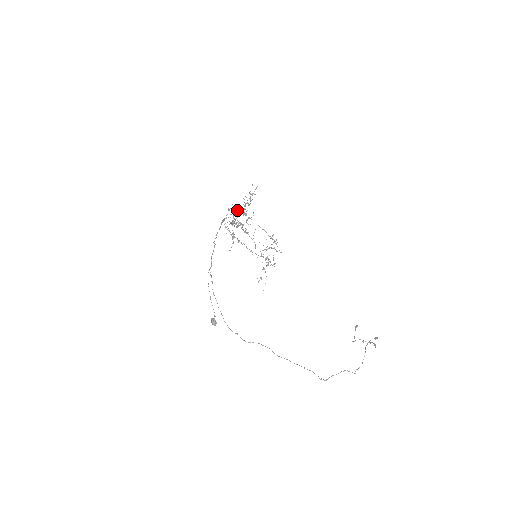
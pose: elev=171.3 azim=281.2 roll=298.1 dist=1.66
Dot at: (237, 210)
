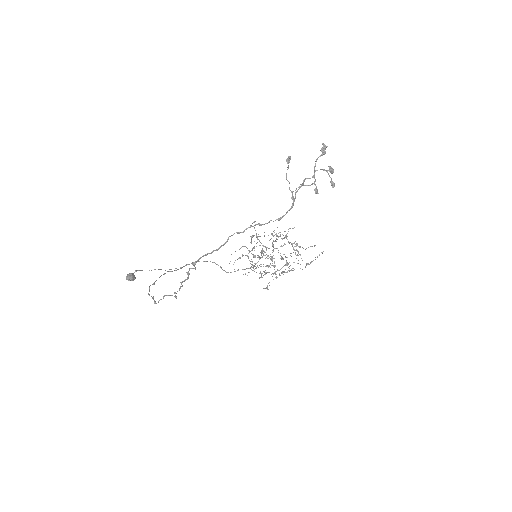
Dot at: occluded
